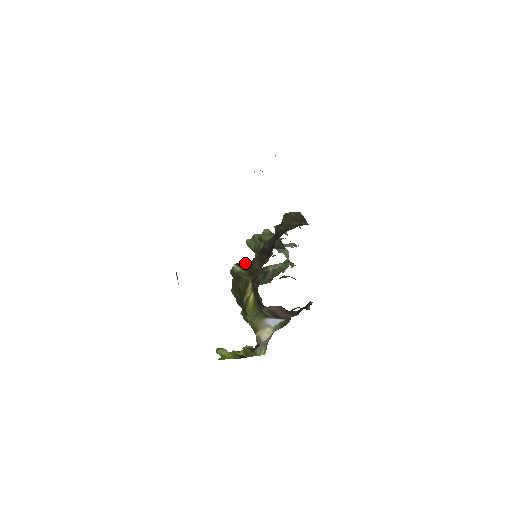
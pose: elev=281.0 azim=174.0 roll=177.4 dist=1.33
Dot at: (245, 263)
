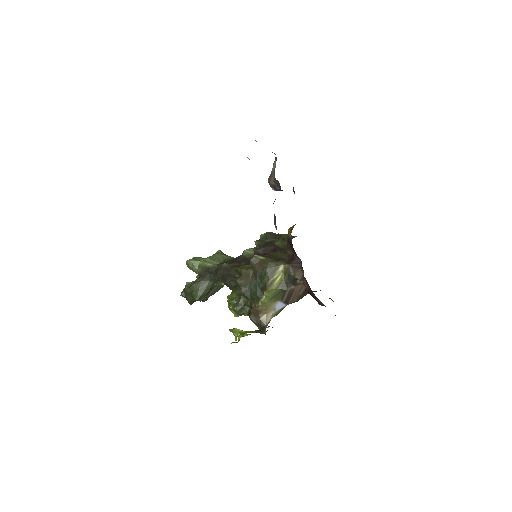
Dot at: (262, 255)
